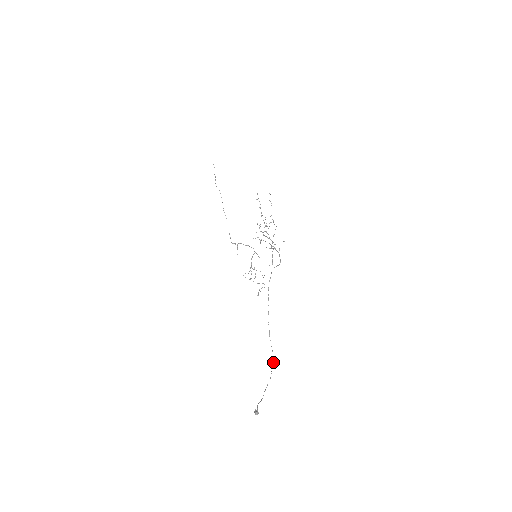
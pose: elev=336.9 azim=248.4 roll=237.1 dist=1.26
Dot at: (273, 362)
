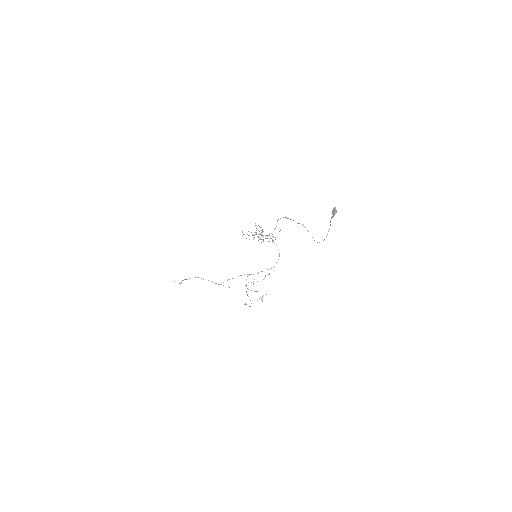
Dot at: (319, 242)
